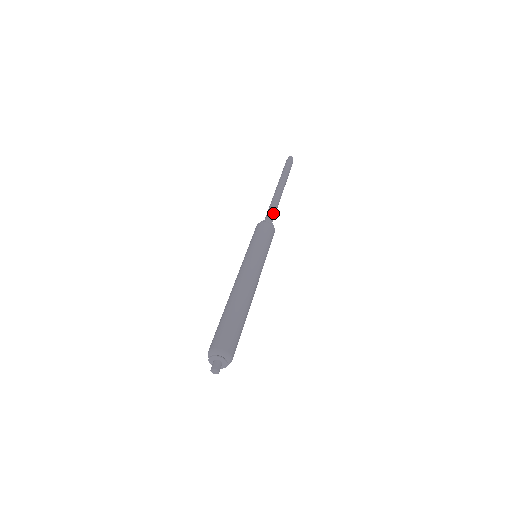
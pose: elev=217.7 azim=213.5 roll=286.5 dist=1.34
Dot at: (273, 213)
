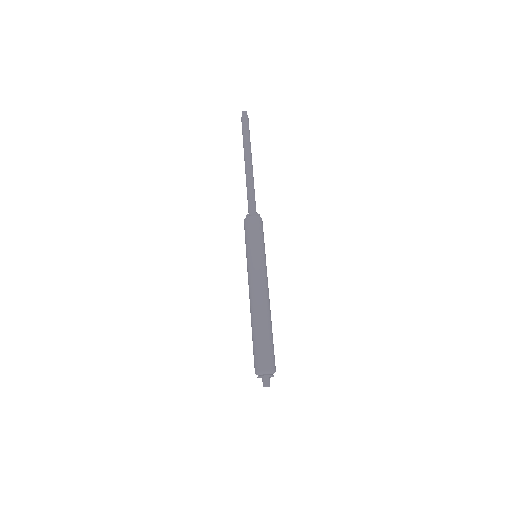
Dot at: (251, 199)
